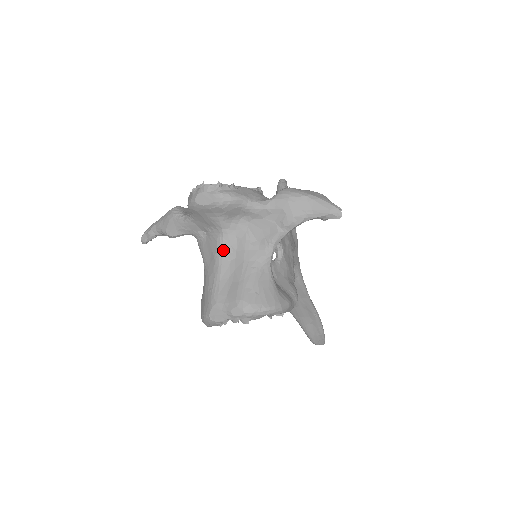
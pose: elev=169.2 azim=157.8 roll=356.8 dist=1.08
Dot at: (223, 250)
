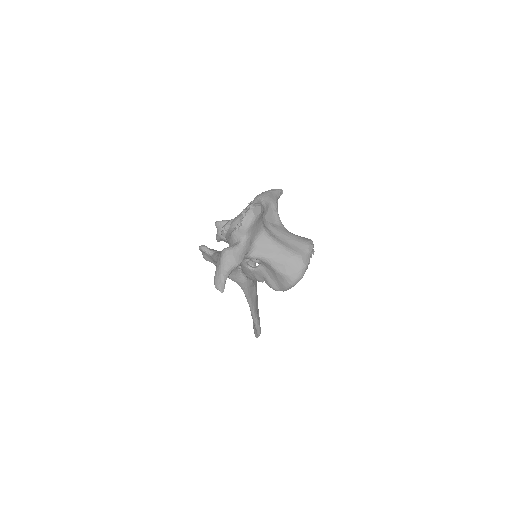
Dot at: (273, 237)
